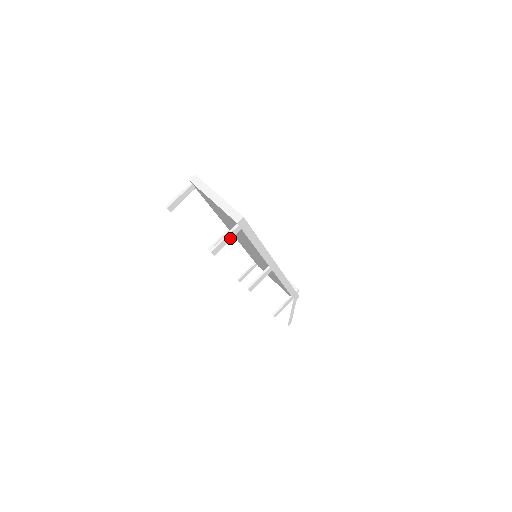
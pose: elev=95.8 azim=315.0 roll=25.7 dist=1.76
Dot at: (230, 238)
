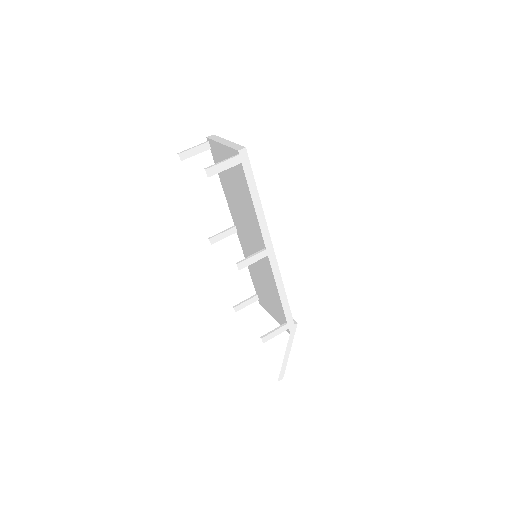
Dot at: (228, 166)
